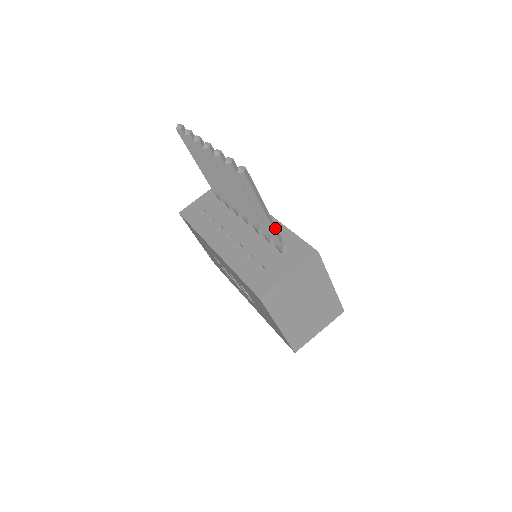
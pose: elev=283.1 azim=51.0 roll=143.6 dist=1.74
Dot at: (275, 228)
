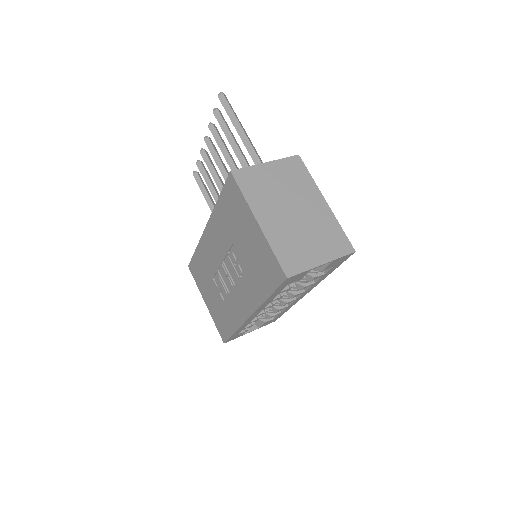
Dot at: (256, 152)
